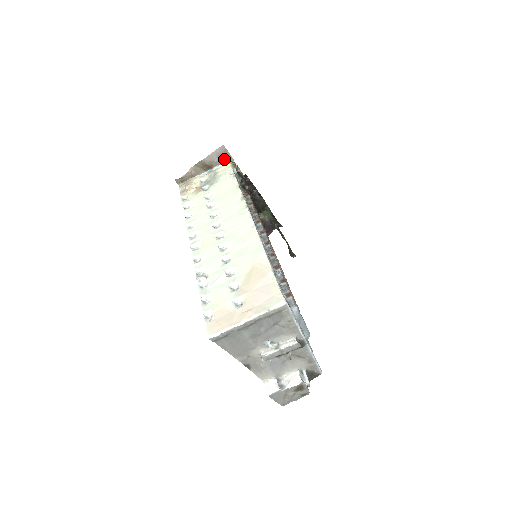
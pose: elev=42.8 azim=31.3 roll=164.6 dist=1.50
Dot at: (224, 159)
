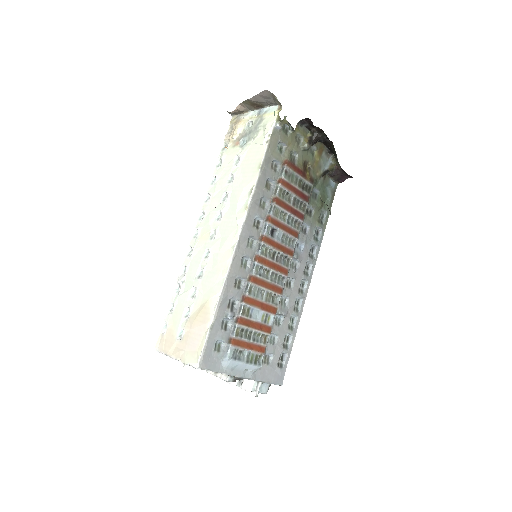
Dot at: (273, 102)
